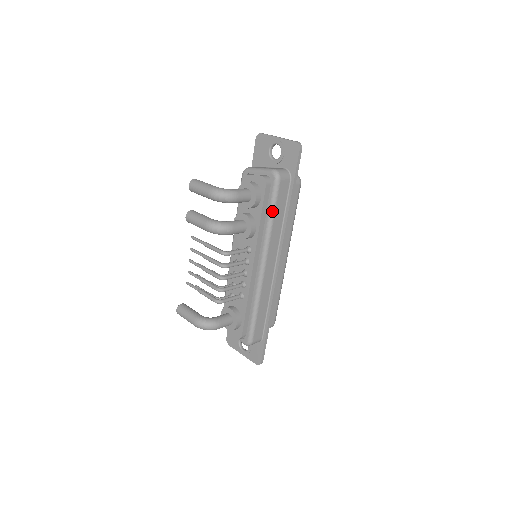
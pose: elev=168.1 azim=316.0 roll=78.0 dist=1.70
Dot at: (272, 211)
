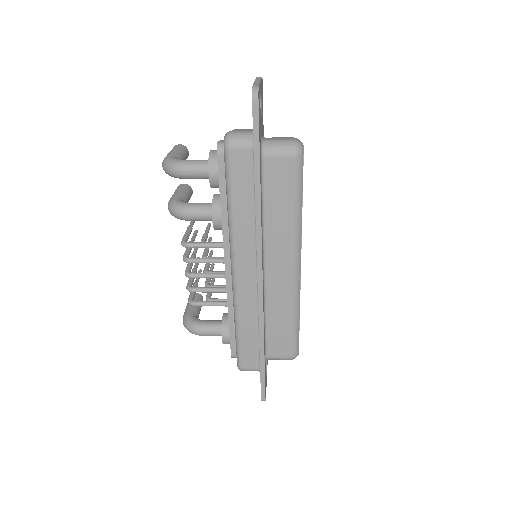
Dot at: (228, 195)
